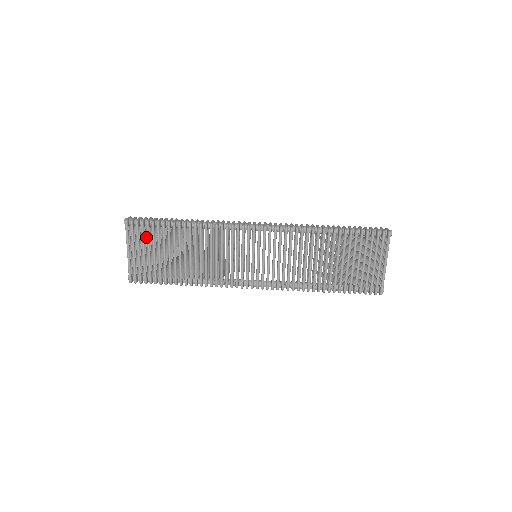
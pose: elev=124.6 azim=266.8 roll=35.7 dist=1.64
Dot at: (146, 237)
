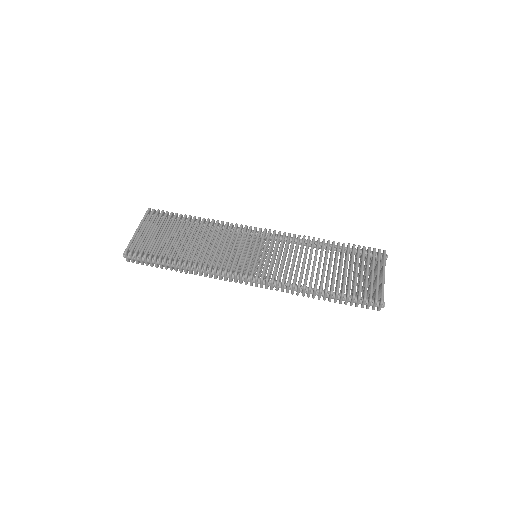
Dot at: occluded
